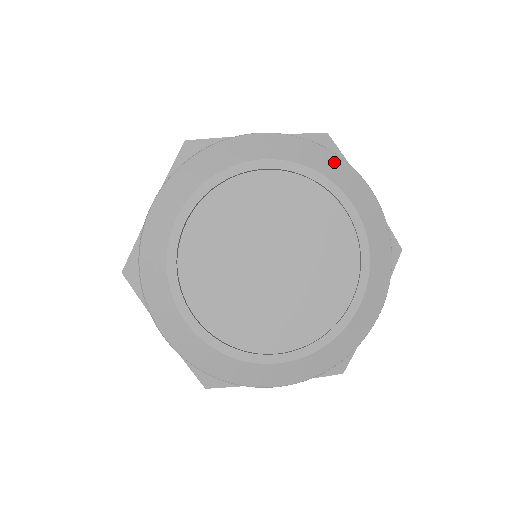
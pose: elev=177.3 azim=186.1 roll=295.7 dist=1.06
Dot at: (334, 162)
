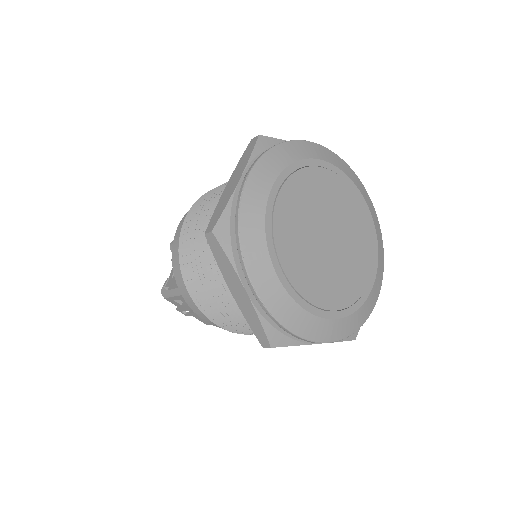
Dot at: (354, 176)
